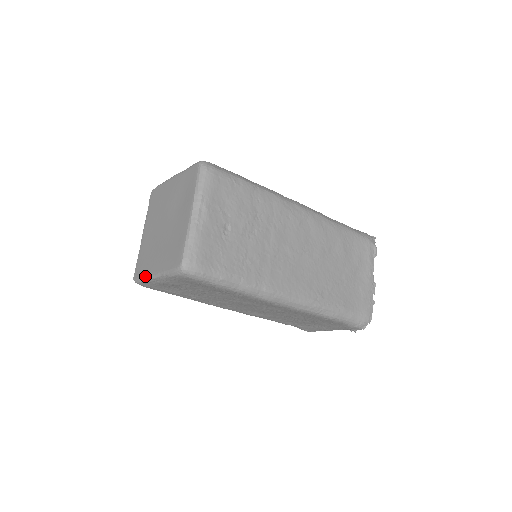
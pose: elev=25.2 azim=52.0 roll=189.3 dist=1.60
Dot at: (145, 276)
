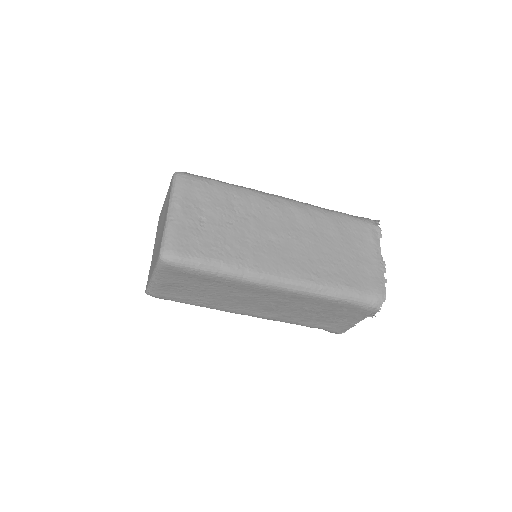
Dot at: (148, 283)
